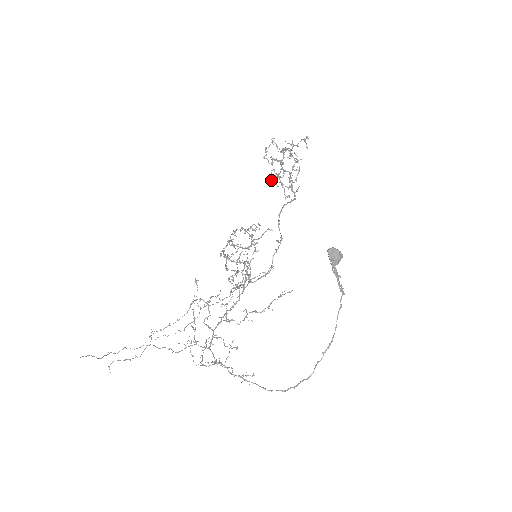
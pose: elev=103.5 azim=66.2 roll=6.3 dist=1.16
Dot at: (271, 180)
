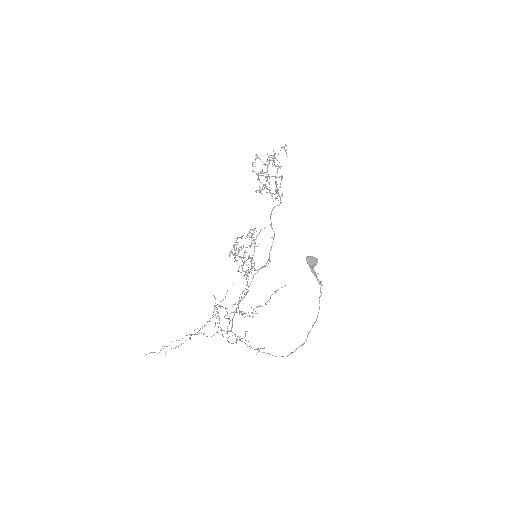
Dot at: occluded
